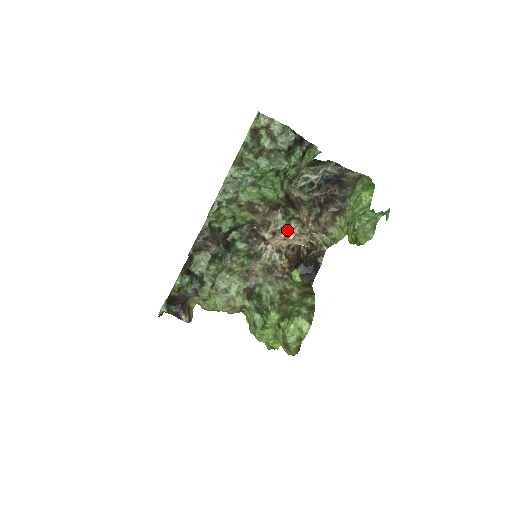
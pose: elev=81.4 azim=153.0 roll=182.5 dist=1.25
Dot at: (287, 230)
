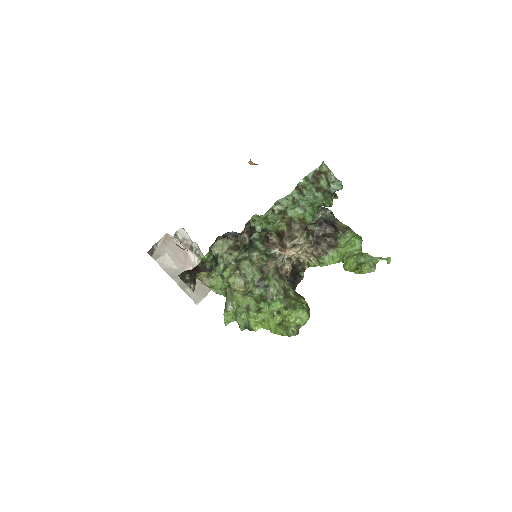
Dot at: (300, 246)
